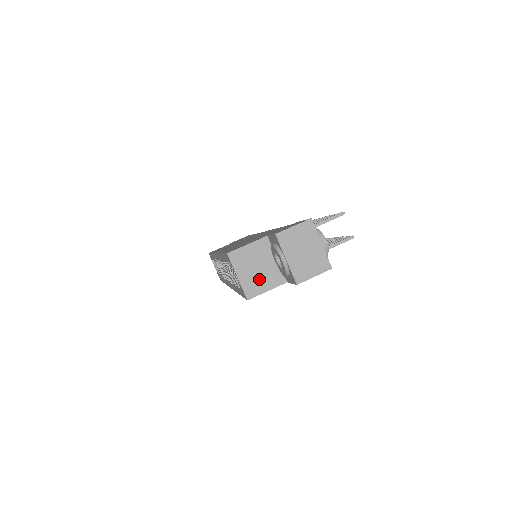
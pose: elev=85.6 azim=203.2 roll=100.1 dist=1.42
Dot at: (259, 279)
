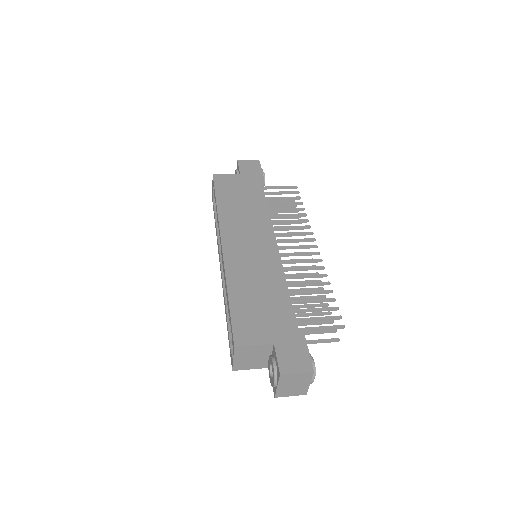
Dot at: (249, 363)
